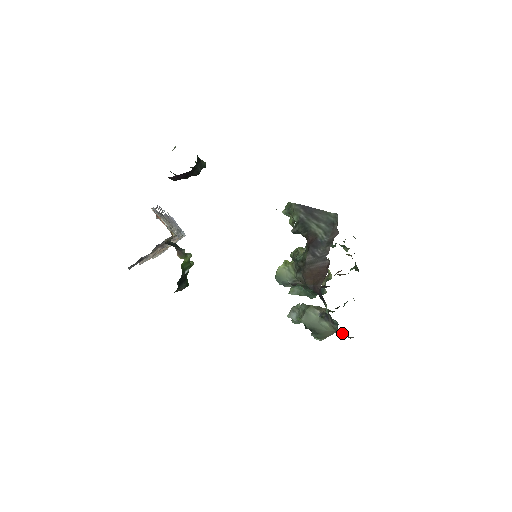
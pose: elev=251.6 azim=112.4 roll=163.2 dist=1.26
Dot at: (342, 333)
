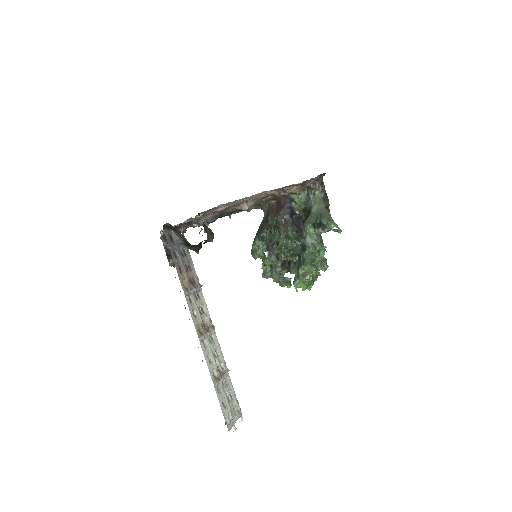
Dot at: (319, 193)
